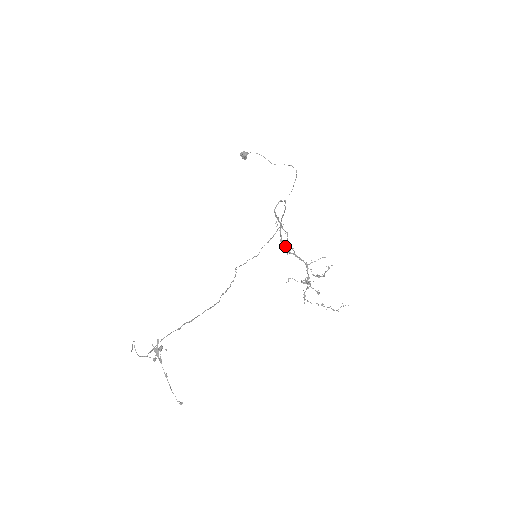
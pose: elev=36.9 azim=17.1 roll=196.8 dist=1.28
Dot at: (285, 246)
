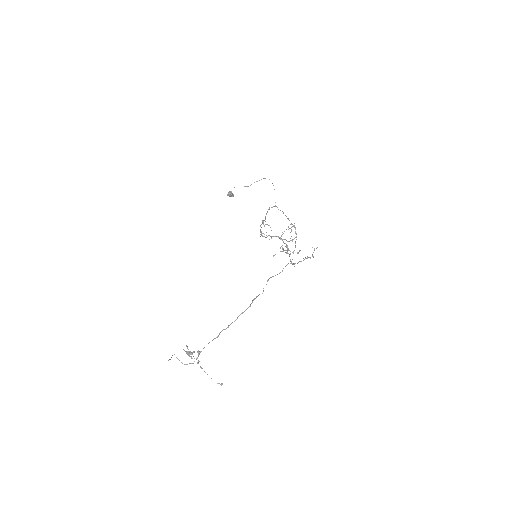
Dot at: (261, 234)
